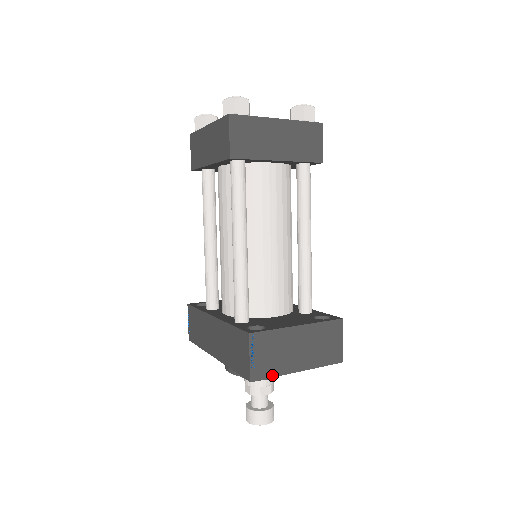
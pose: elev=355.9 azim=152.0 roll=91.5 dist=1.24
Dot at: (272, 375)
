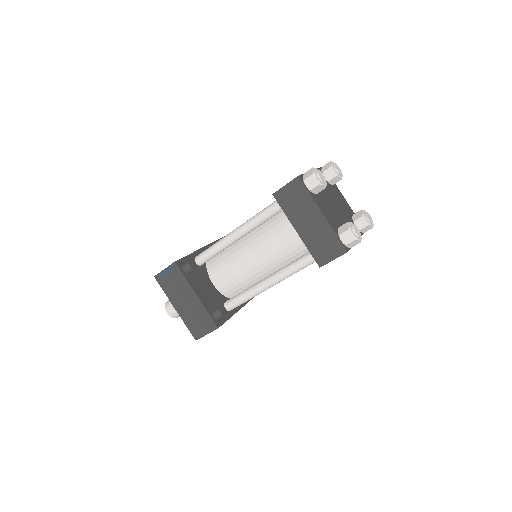
Dot at: (164, 290)
